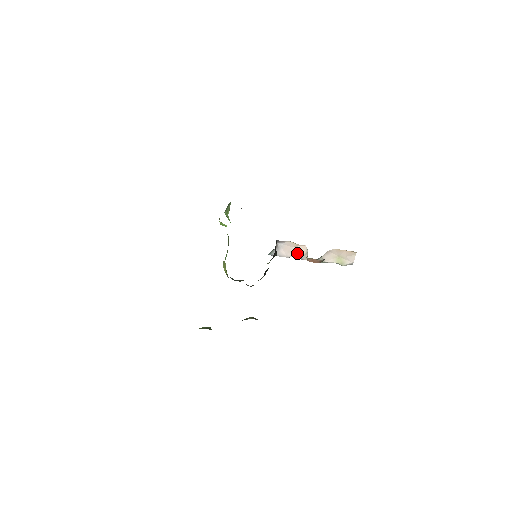
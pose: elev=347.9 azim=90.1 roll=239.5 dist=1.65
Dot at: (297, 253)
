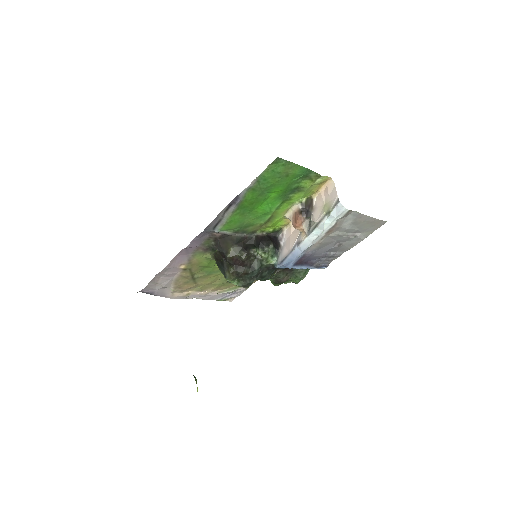
Dot at: (295, 239)
